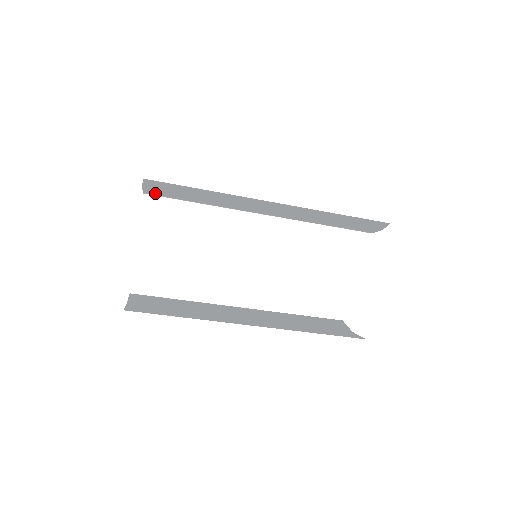
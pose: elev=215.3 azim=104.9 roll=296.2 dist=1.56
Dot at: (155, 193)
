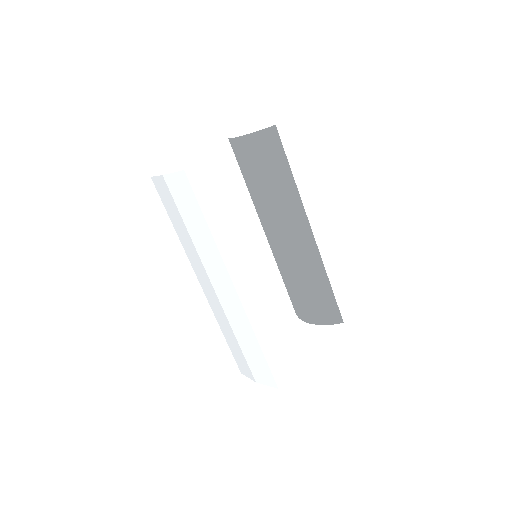
Dot at: (256, 143)
